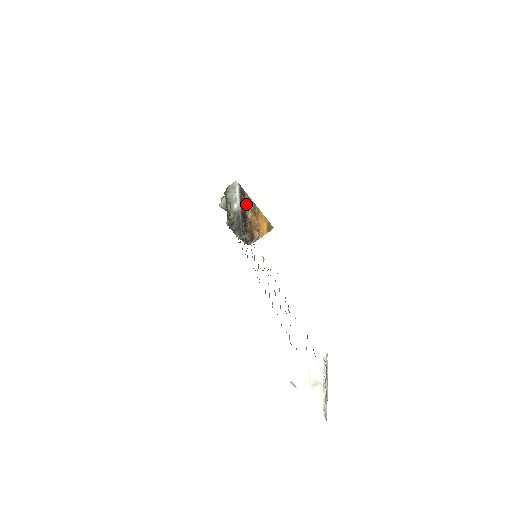
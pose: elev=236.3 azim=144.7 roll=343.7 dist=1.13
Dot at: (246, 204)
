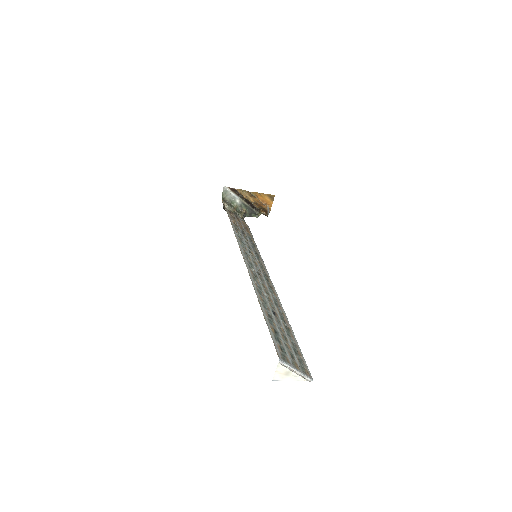
Dot at: (243, 195)
